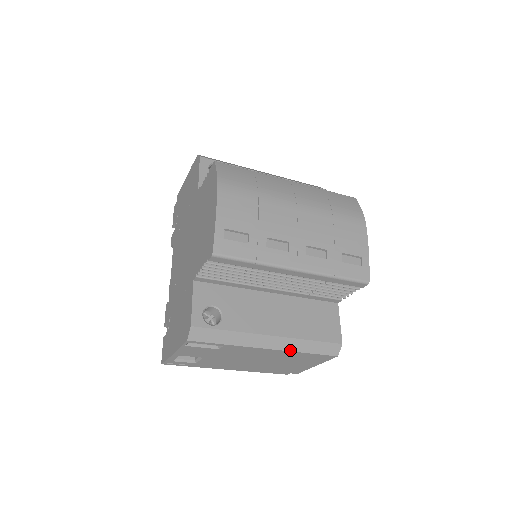
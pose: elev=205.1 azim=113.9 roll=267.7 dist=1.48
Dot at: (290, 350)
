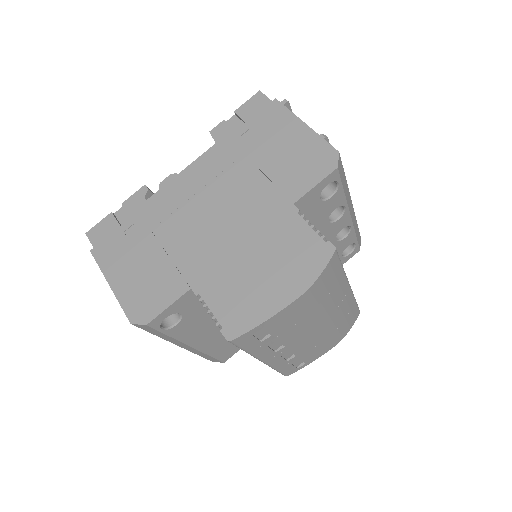
Dot at: (191, 351)
